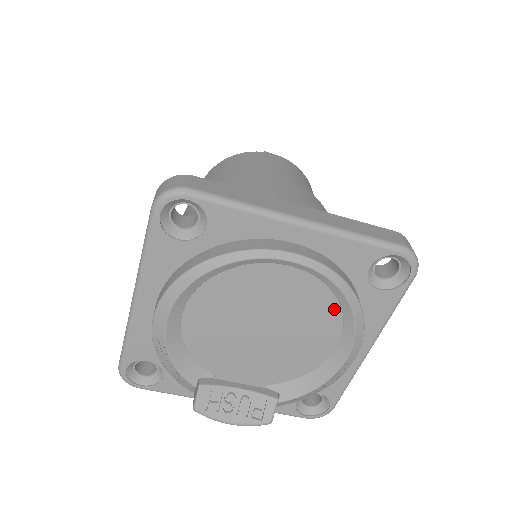
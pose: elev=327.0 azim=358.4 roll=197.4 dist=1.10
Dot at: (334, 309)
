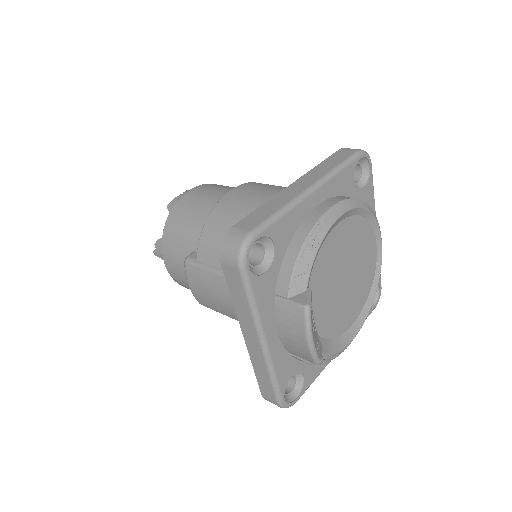
Dot at: (367, 294)
